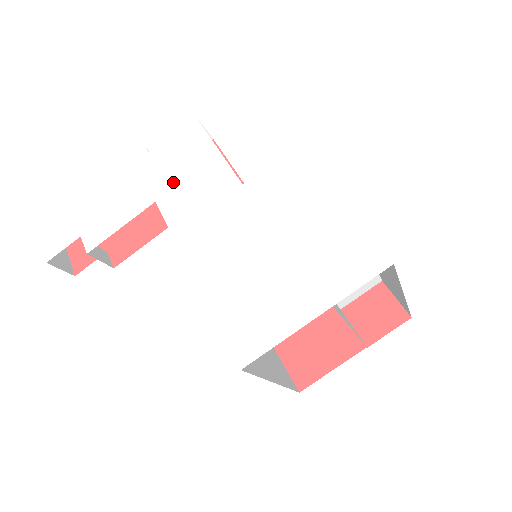
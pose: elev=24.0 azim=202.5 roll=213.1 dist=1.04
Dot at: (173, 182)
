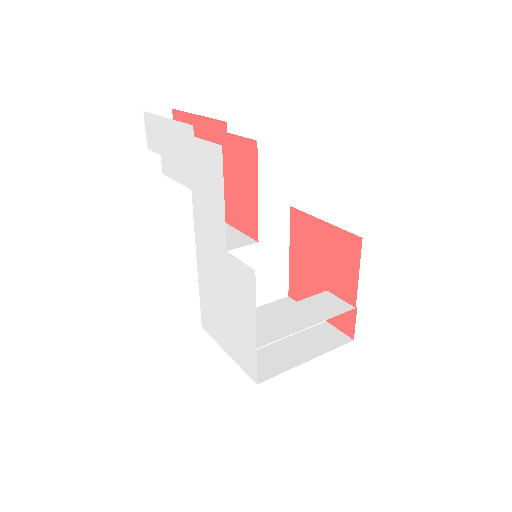
Dot at: (200, 190)
